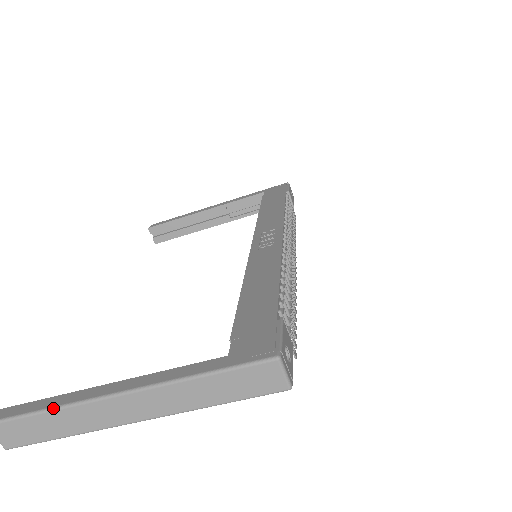
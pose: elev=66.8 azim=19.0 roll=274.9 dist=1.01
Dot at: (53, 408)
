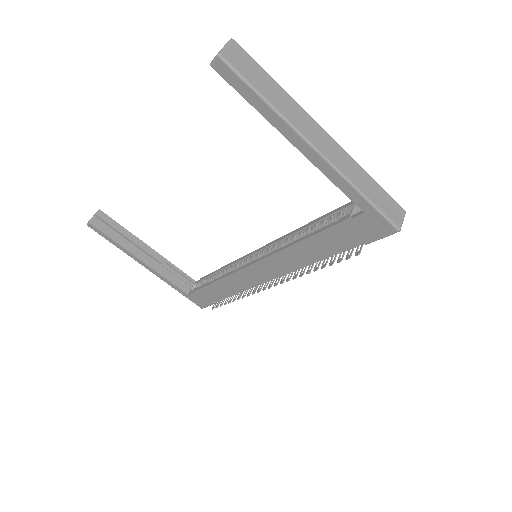
Dot at: (283, 89)
